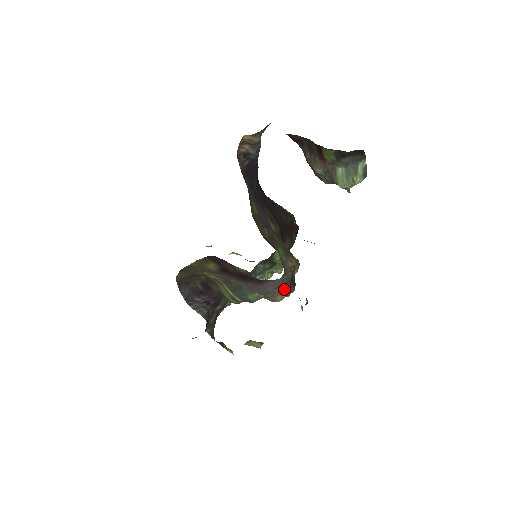
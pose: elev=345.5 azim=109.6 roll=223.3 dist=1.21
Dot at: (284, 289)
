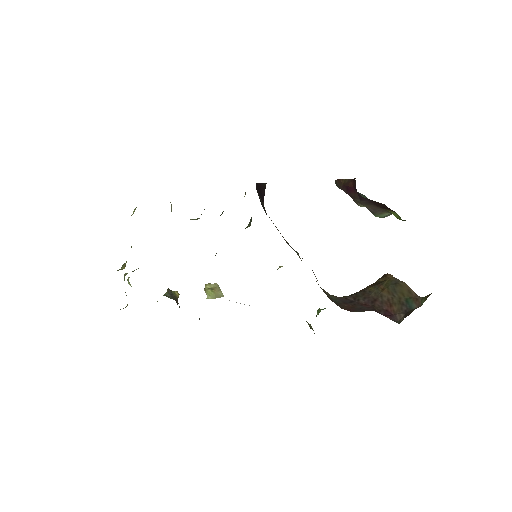
Dot at: occluded
